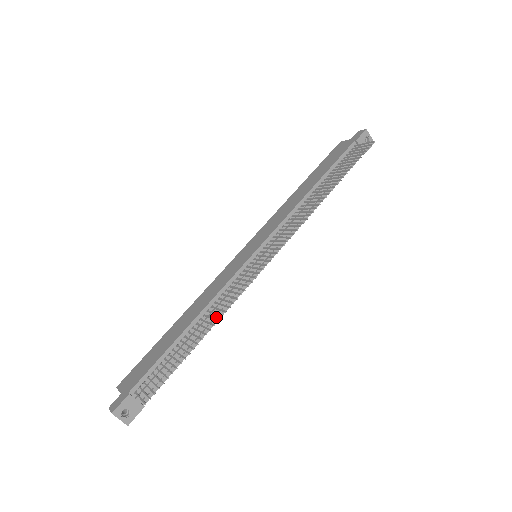
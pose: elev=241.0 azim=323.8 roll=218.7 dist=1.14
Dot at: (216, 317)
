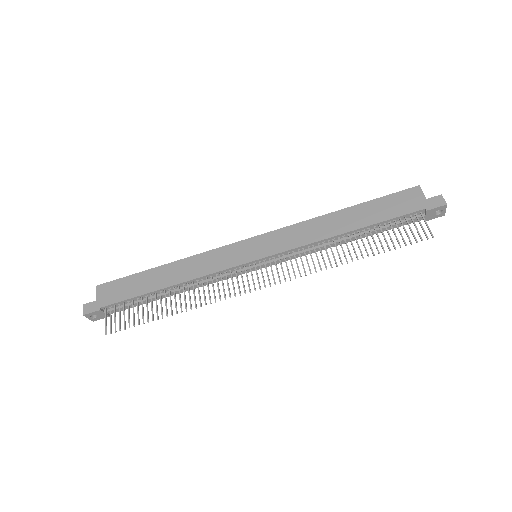
Dot at: occluded
